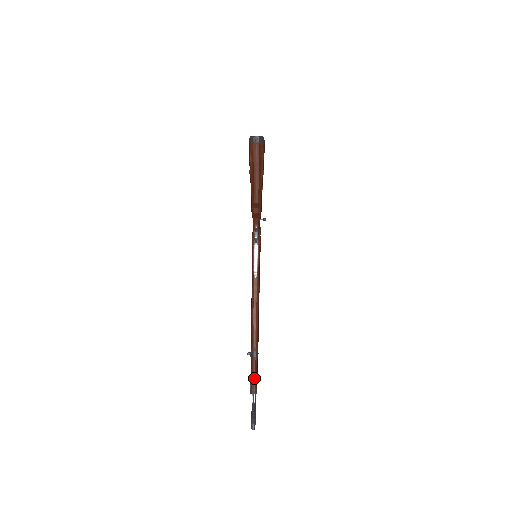
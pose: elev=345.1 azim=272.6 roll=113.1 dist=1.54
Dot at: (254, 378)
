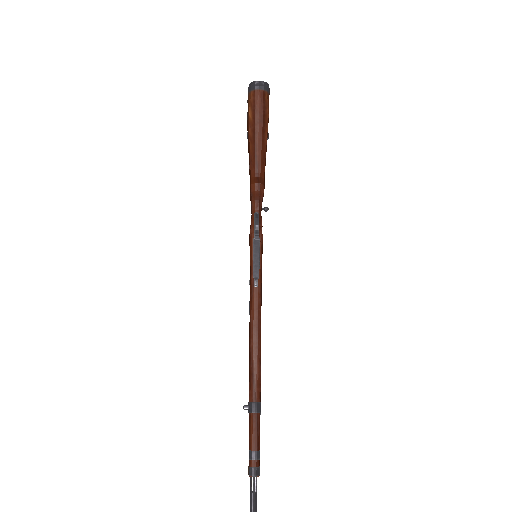
Dot at: (255, 448)
